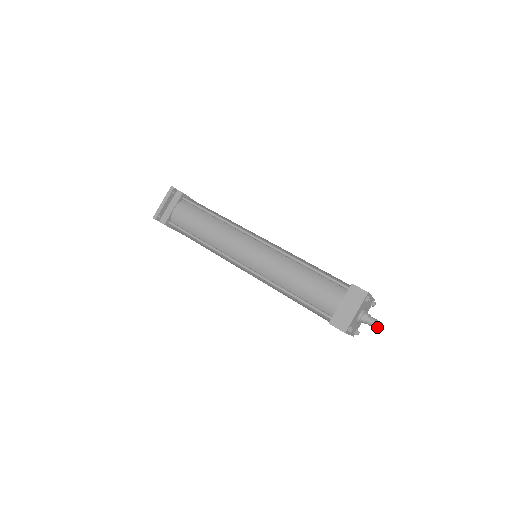
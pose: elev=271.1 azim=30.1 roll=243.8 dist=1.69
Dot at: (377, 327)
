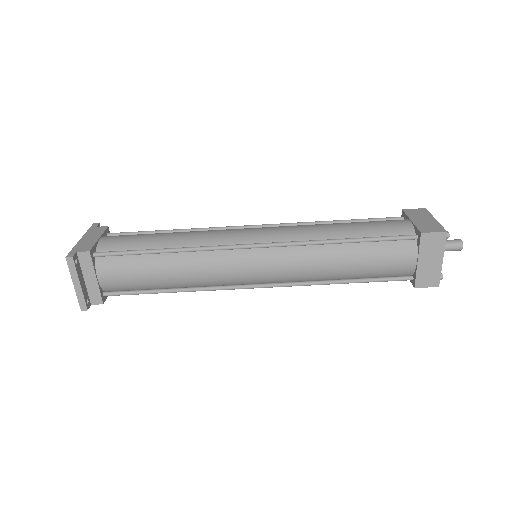
Dot at: (460, 250)
